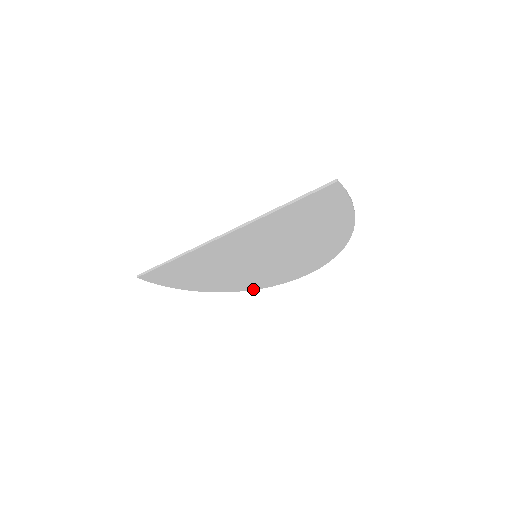
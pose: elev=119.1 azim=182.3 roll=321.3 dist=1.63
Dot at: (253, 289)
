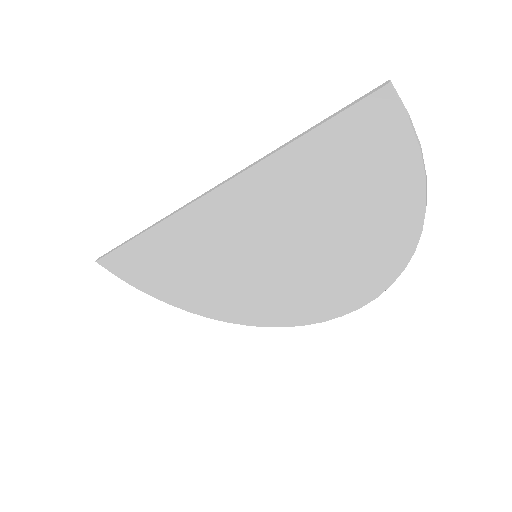
Dot at: (259, 325)
